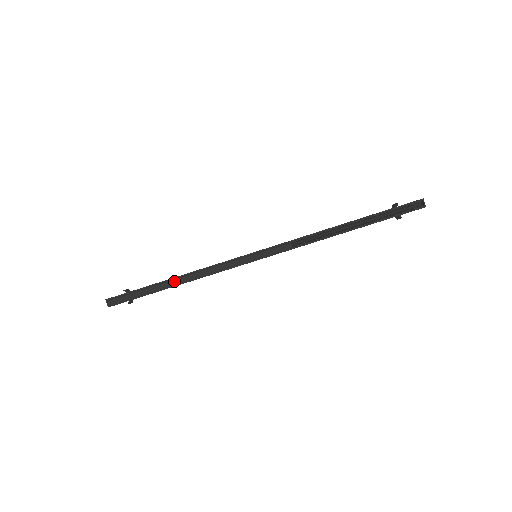
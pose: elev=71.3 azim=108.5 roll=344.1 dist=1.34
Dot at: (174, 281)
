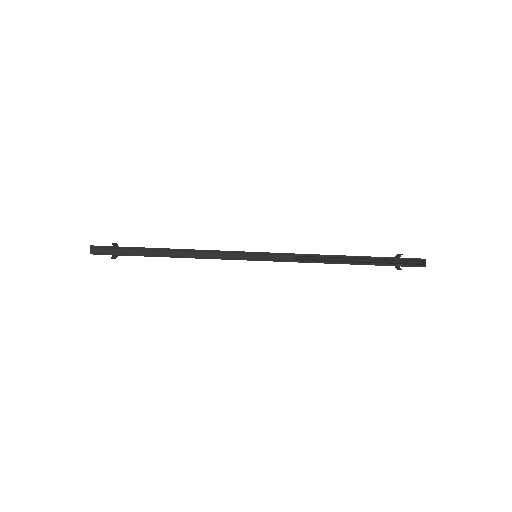
Dot at: (168, 252)
